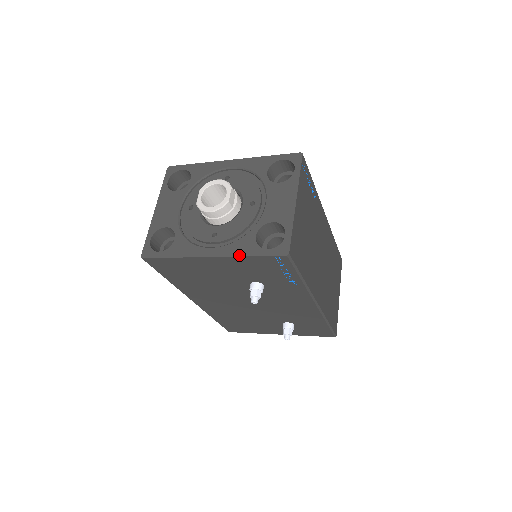
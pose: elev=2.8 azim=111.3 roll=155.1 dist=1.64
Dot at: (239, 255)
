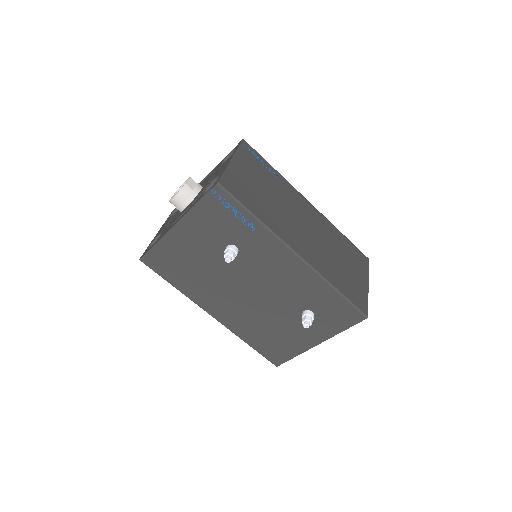
Dot at: (190, 209)
